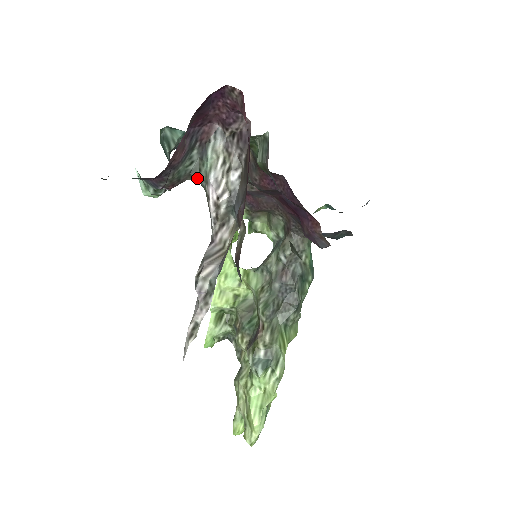
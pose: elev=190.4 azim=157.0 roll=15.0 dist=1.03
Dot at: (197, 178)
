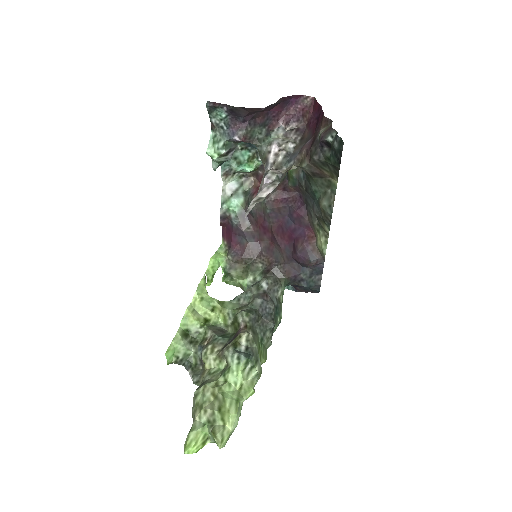
Dot at: (261, 144)
